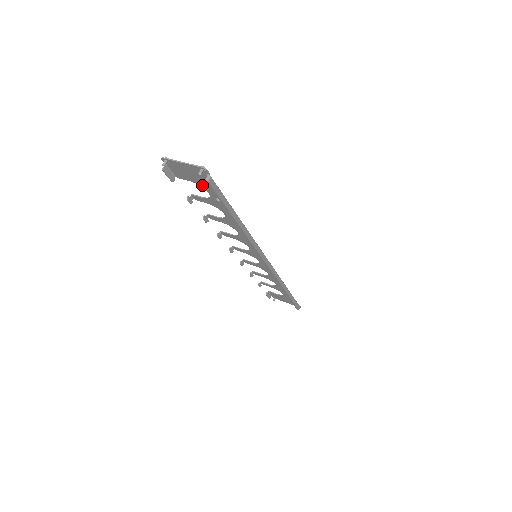
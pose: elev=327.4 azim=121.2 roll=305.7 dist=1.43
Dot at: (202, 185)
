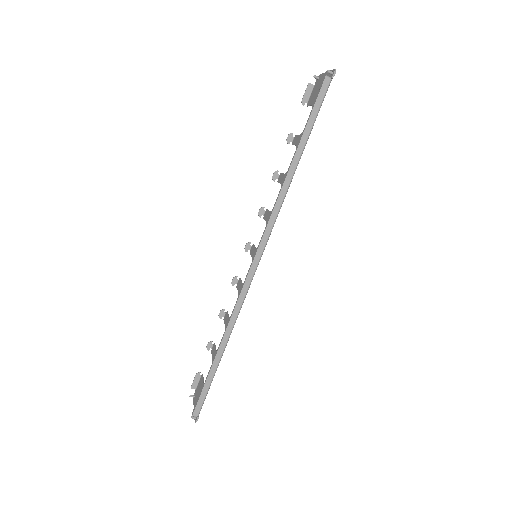
Dot at: occluded
